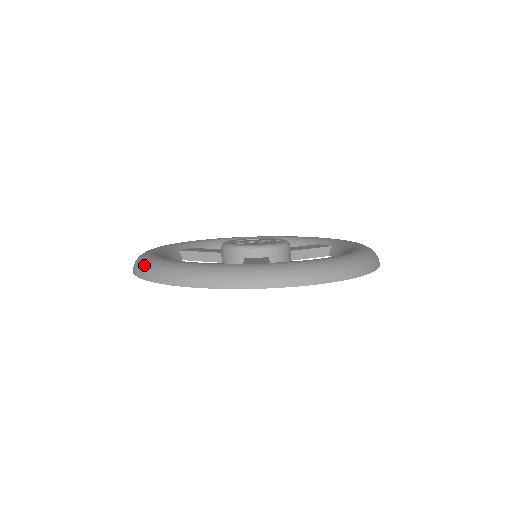
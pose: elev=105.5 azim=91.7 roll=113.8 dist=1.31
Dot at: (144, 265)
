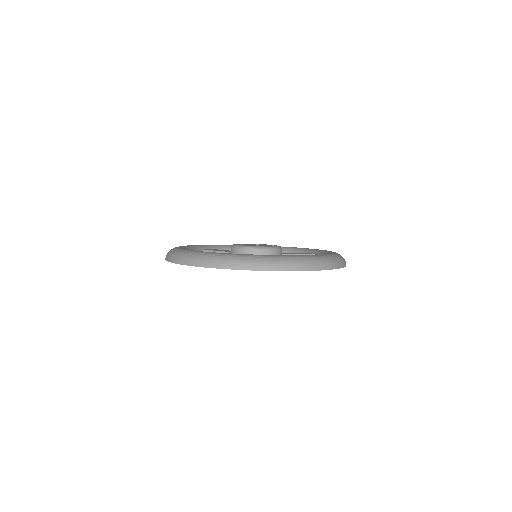
Dot at: (172, 253)
